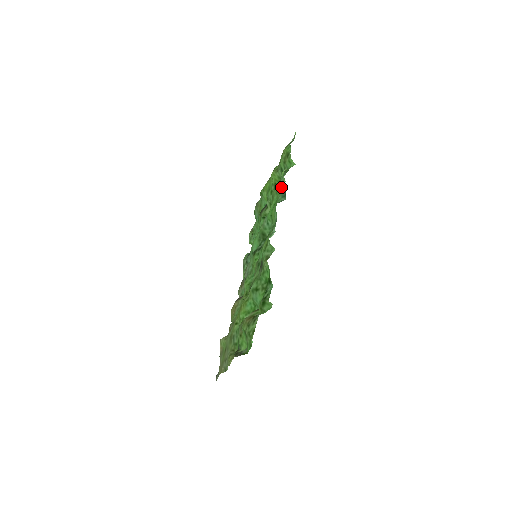
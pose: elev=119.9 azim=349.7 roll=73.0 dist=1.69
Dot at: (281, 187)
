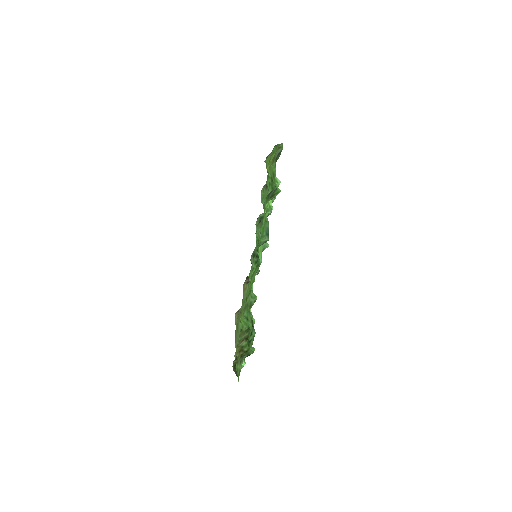
Dot at: (266, 220)
